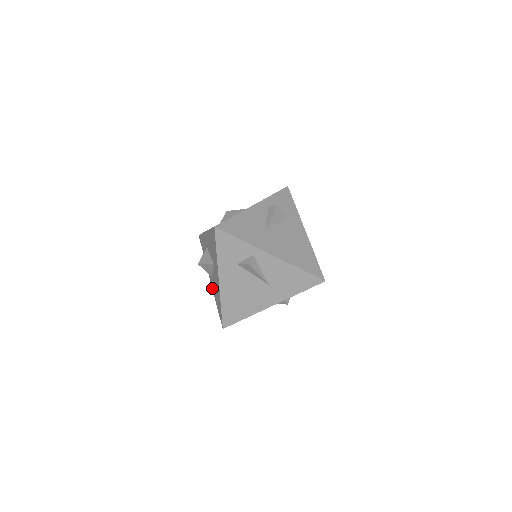
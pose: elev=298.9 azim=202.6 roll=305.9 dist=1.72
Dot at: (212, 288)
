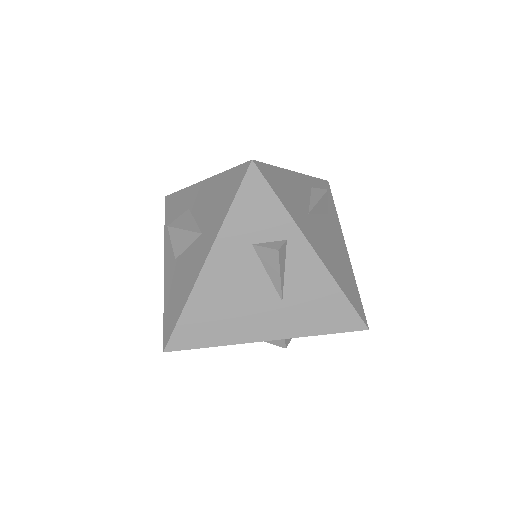
Dot at: (164, 279)
